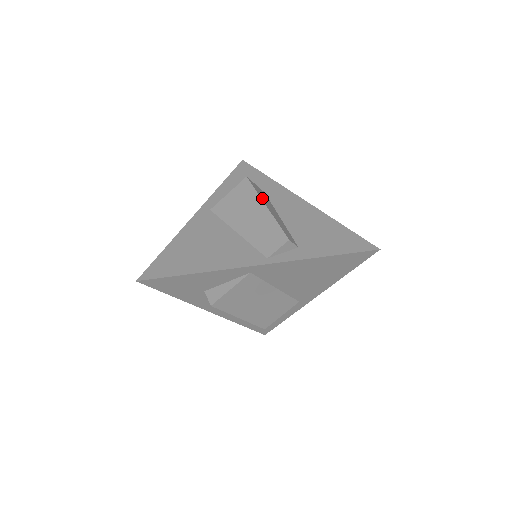
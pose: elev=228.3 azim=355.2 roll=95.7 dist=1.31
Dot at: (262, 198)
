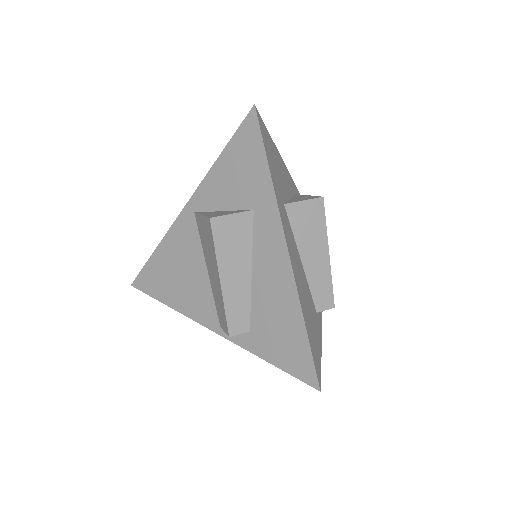
Dot at: (222, 259)
